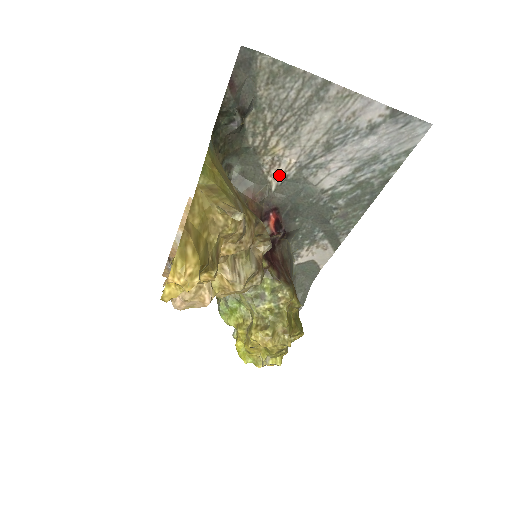
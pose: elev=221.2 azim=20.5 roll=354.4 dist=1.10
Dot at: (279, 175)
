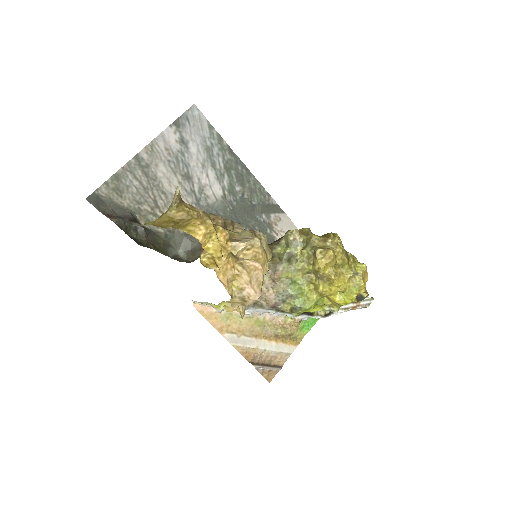
Dot at: occluded
